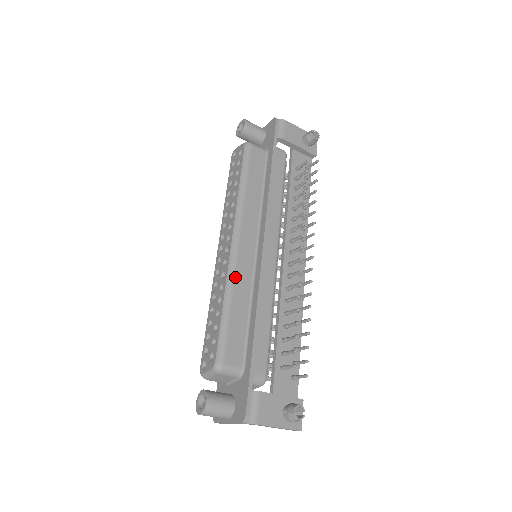
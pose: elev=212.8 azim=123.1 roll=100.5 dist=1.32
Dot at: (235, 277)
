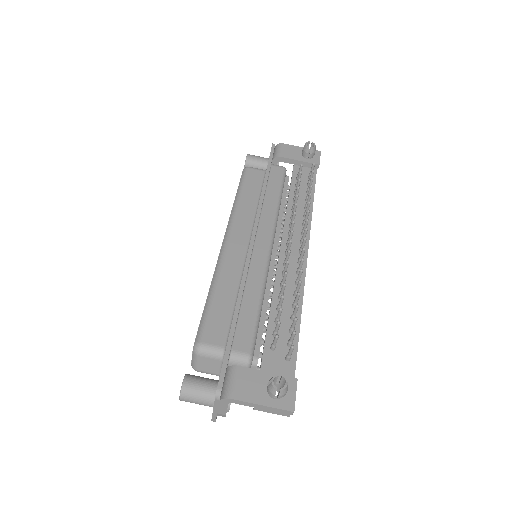
Dot at: (222, 268)
